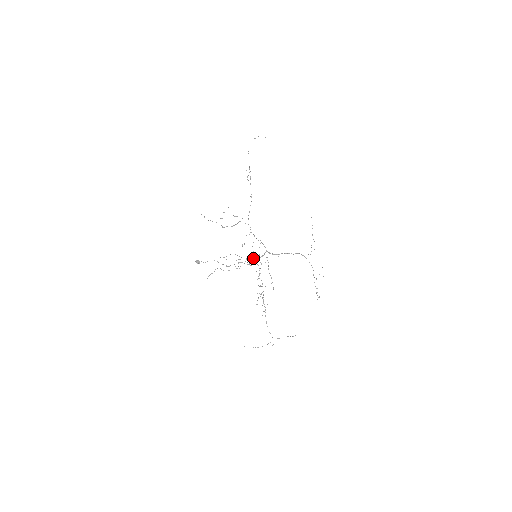
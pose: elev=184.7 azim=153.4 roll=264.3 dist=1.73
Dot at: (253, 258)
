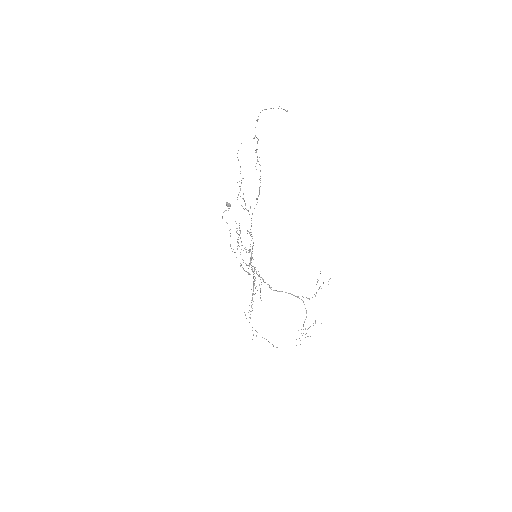
Dot at: (241, 264)
